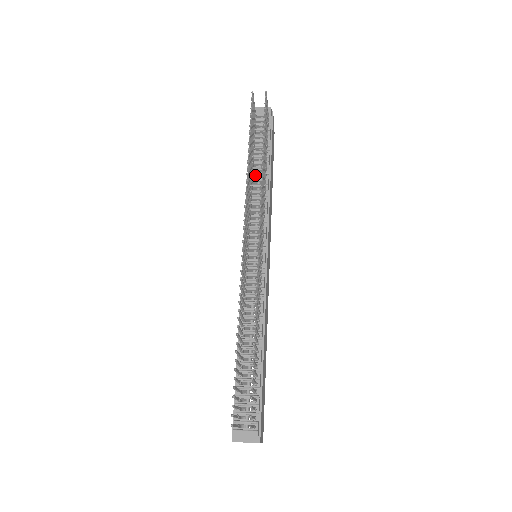
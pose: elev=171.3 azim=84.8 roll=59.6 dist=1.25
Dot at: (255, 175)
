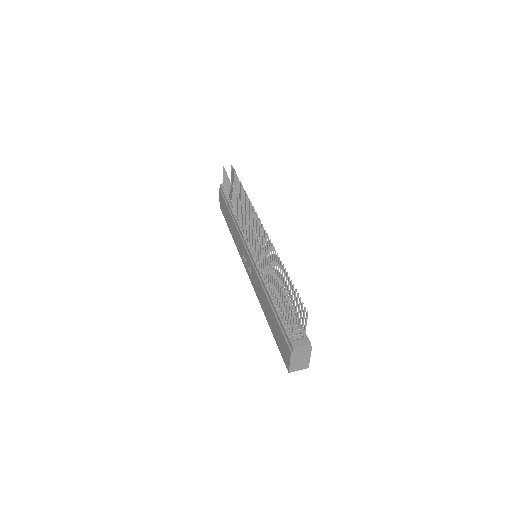
Dot at: occluded
